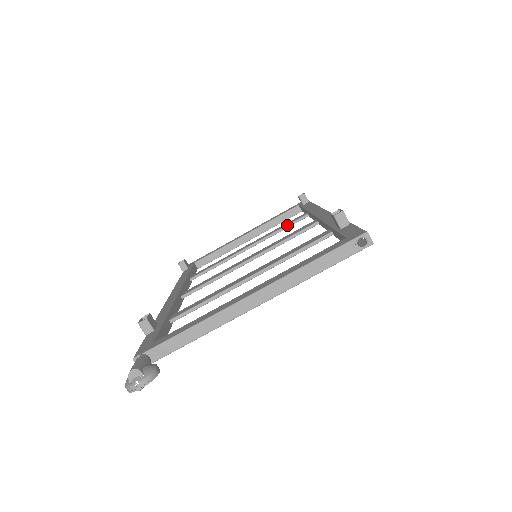
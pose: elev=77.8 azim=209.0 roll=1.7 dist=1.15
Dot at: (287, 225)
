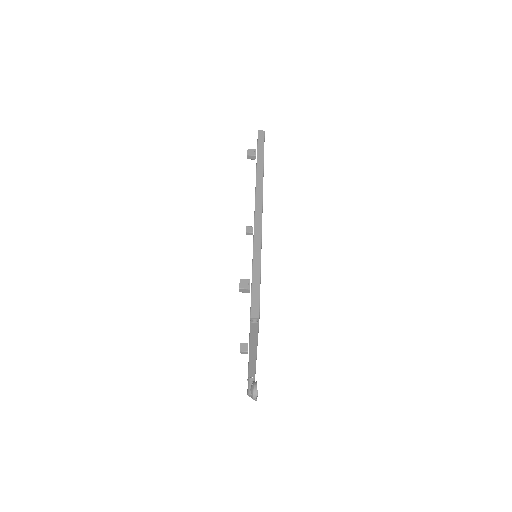
Dot at: occluded
